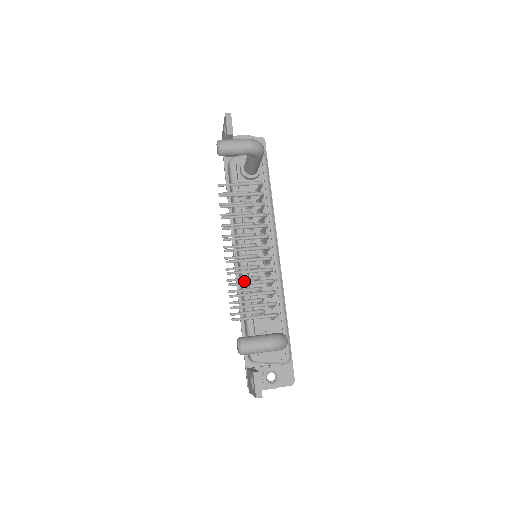
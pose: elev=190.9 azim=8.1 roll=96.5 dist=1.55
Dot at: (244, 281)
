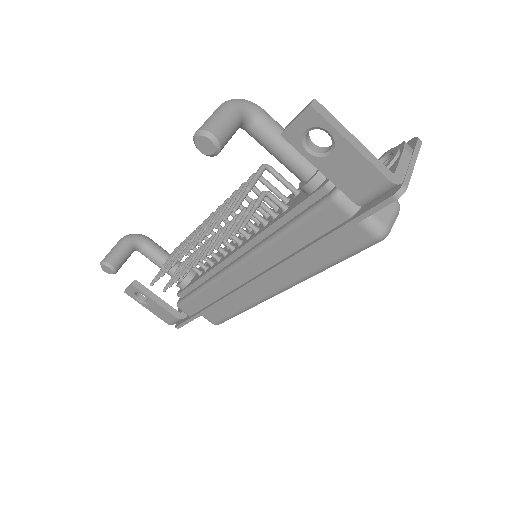
Dot at: (254, 249)
